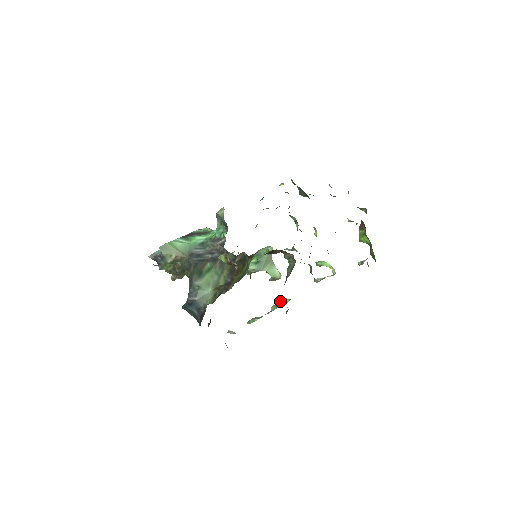
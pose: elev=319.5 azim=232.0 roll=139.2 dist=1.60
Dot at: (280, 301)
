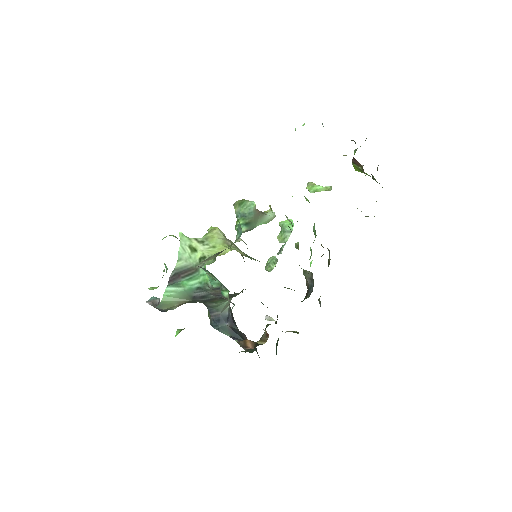
Dot at: (284, 232)
